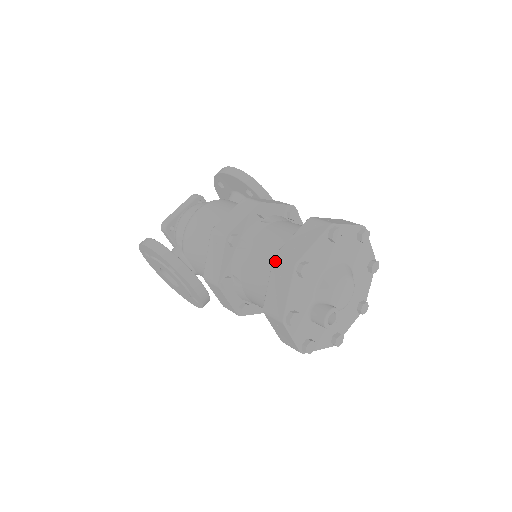
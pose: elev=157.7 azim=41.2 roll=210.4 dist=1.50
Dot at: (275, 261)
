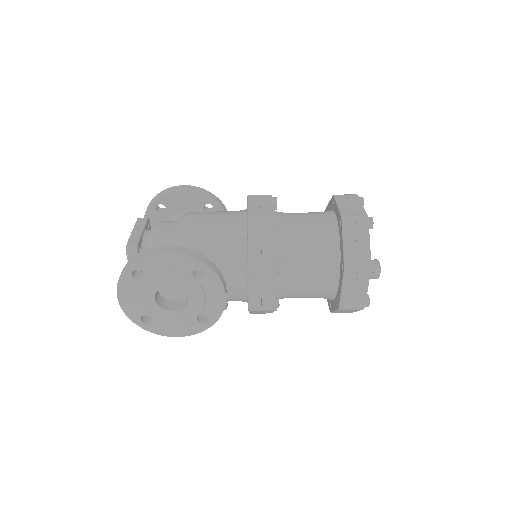
Dot at: (346, 221)
